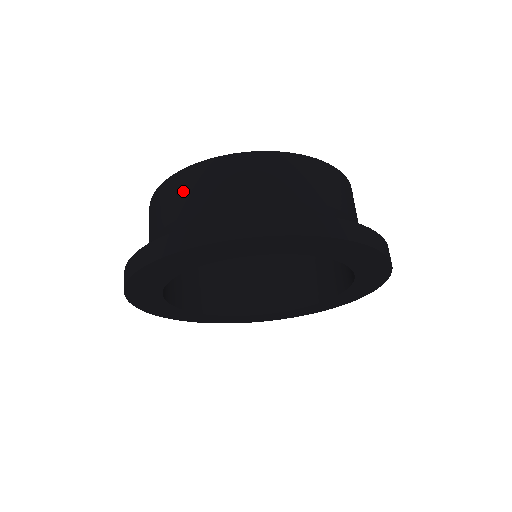
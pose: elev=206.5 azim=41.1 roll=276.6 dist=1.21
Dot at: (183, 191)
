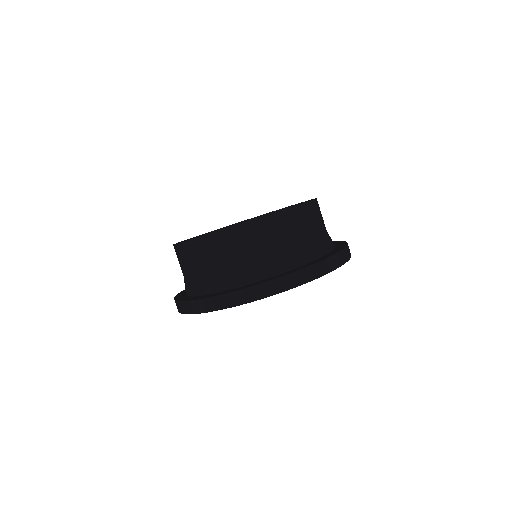
Dot at: (255, 239)
